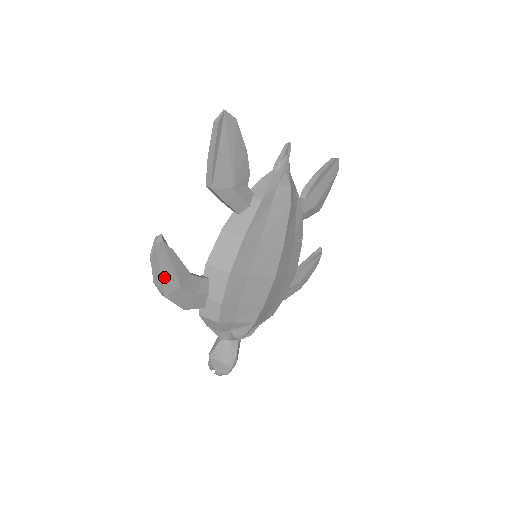
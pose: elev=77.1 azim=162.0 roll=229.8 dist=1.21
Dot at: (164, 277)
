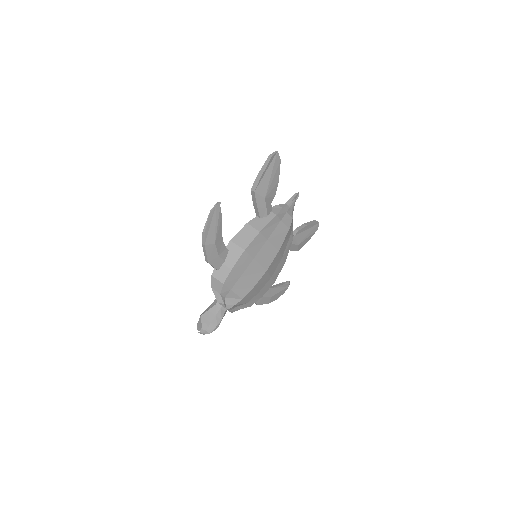
Dot at: (210, 230)
